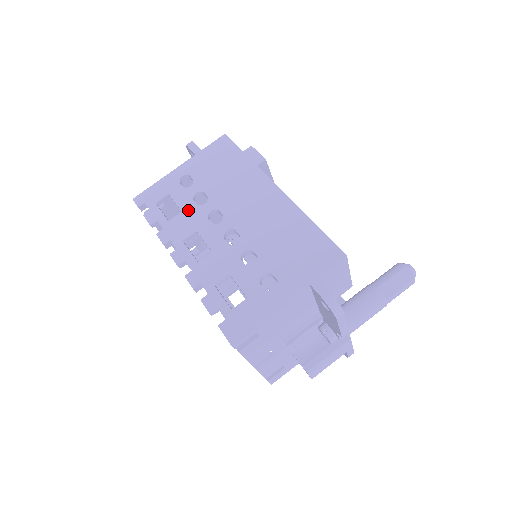
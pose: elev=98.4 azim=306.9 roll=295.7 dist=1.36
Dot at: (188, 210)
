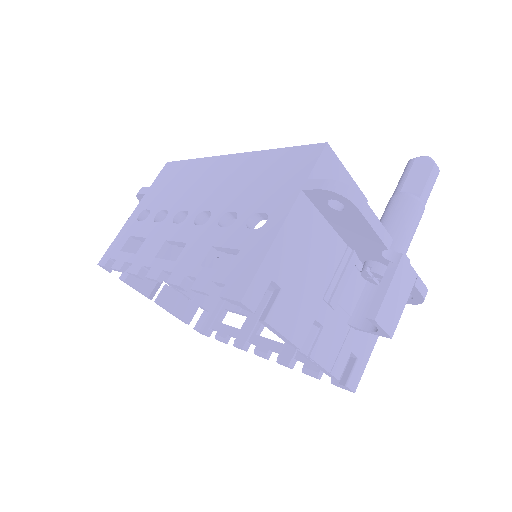
Dot at: (152, 232)
